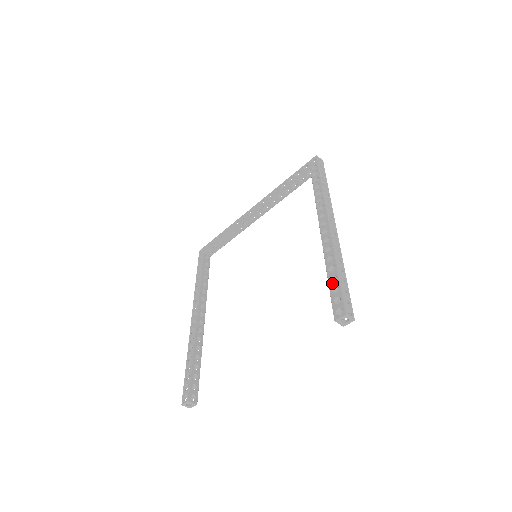
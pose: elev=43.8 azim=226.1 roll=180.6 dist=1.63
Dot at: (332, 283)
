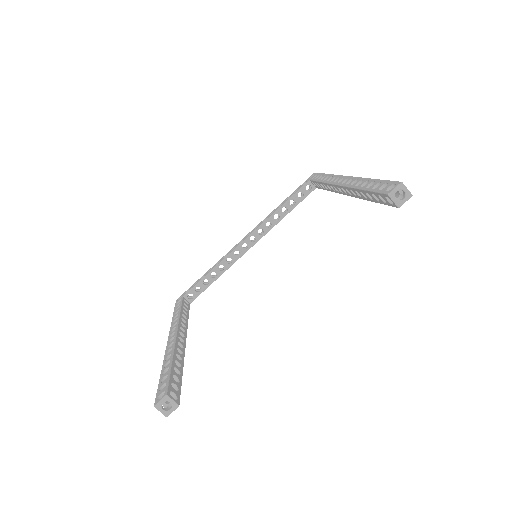
Dot at: (370, 186)
